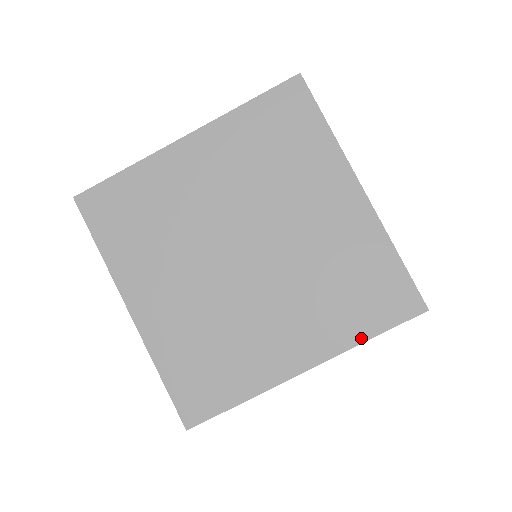
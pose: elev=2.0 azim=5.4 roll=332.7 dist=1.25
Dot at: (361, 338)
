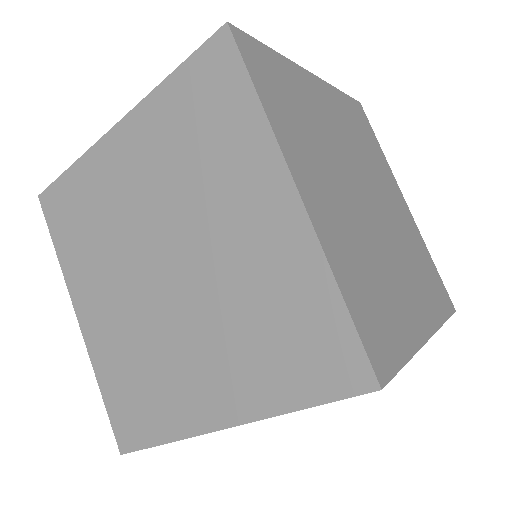
Dot at: (442, 319)
